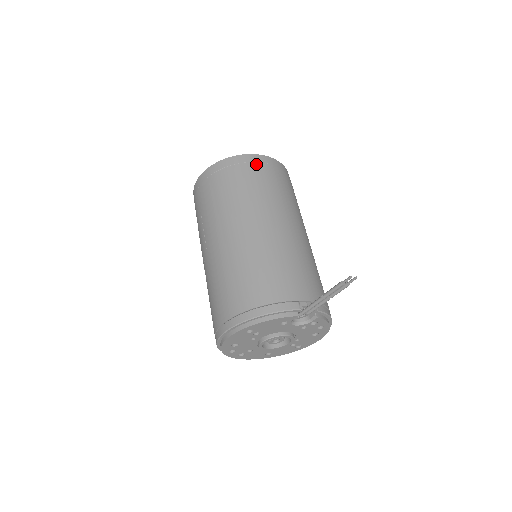
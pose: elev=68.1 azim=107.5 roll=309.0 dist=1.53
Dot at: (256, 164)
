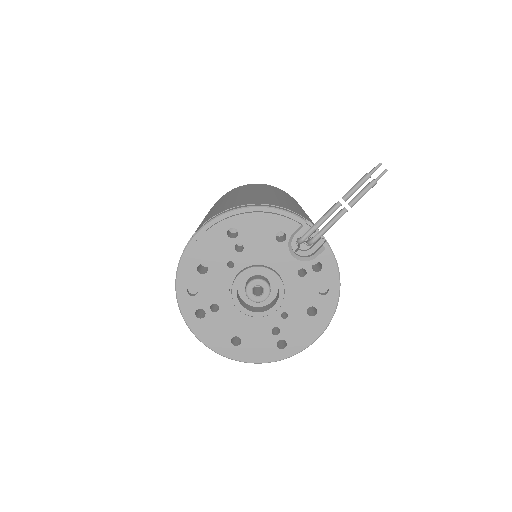
Dot at: occluded
